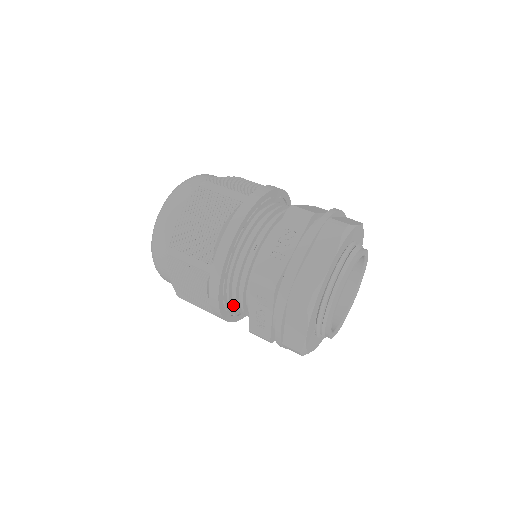
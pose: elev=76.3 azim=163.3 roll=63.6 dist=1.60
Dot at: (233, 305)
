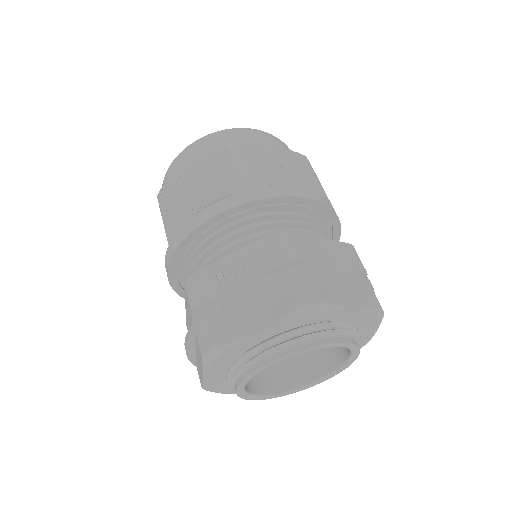
Dot at: occluded
